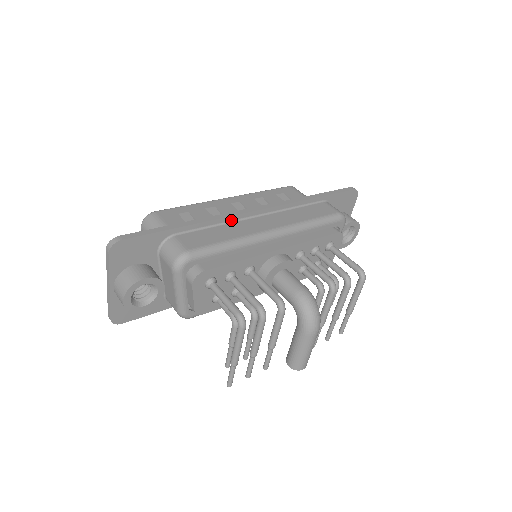
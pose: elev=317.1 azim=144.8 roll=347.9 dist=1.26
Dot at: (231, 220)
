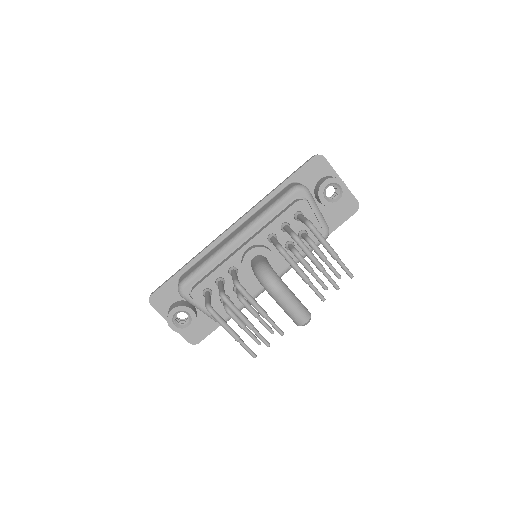
Dot at: (215, 245)
